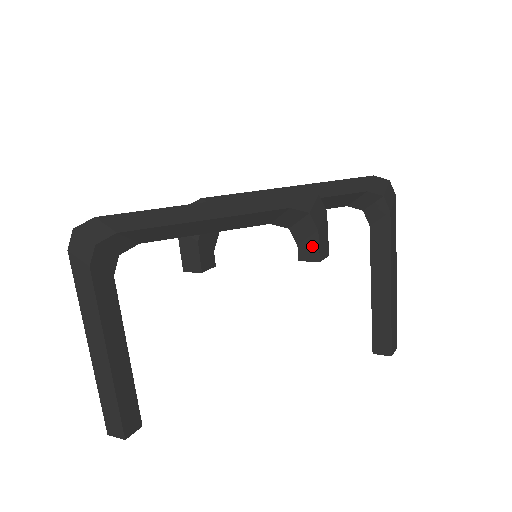
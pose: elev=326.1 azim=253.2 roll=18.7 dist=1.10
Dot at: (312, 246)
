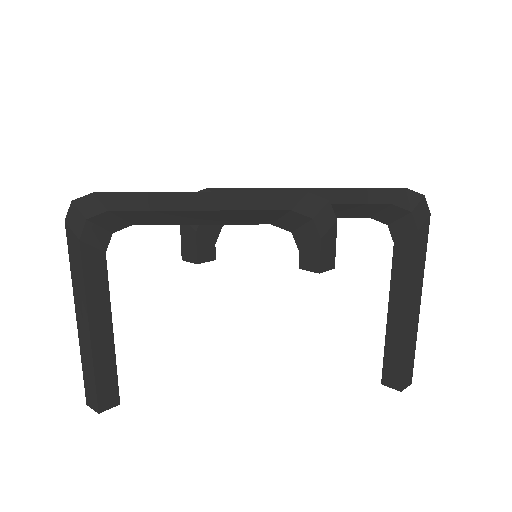
Dot at: (313, 255)
